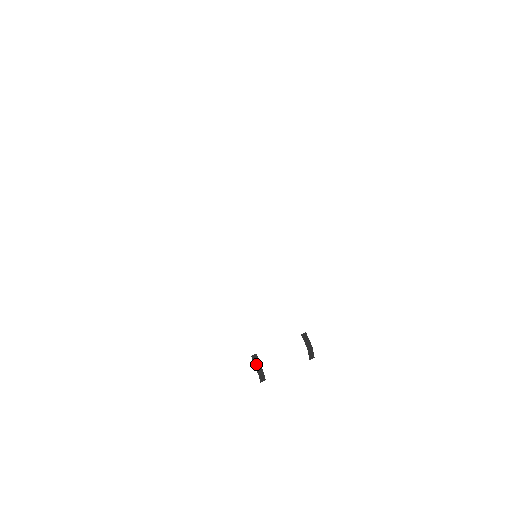
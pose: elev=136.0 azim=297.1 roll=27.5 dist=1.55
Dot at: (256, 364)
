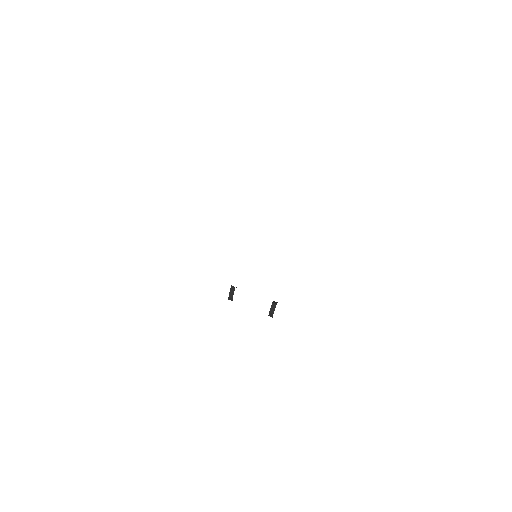
Dot at: (231, 291)
